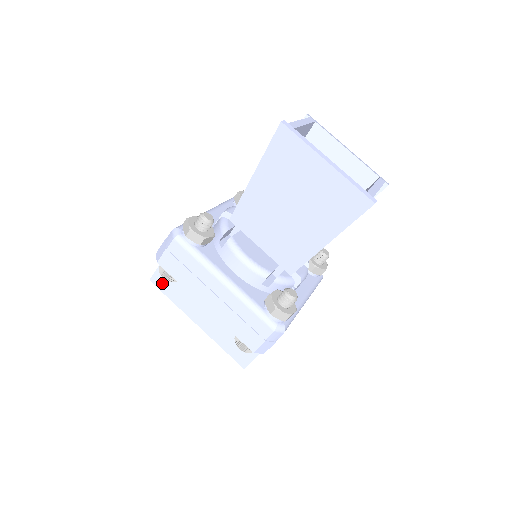
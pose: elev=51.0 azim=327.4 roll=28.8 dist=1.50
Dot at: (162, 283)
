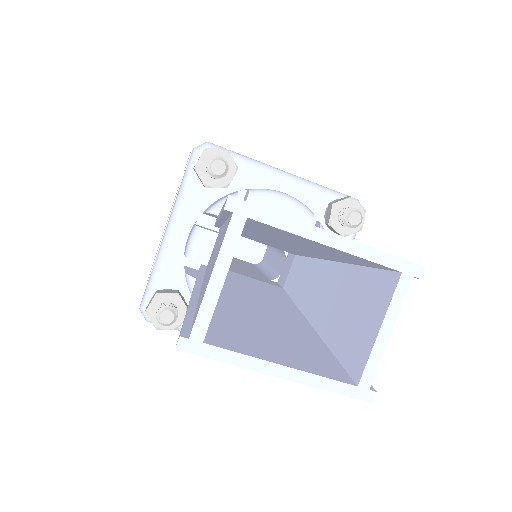
Dot at: occluded
